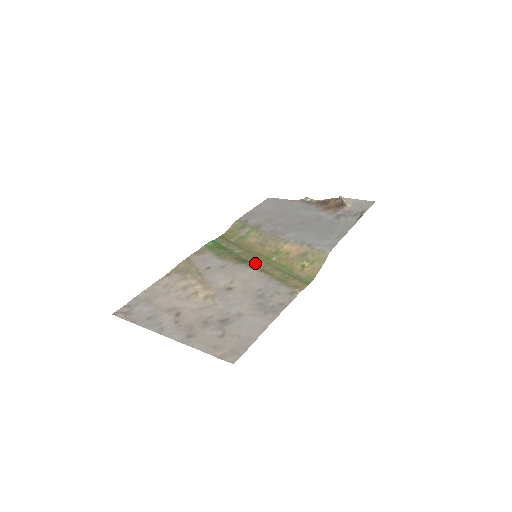
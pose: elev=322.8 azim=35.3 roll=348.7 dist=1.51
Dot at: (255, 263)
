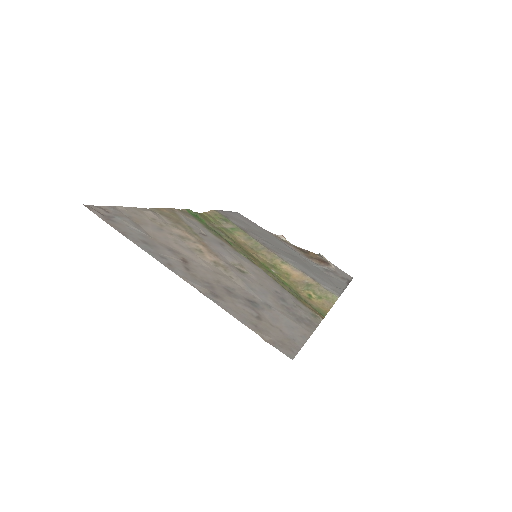
Dot at: (255, 262)
